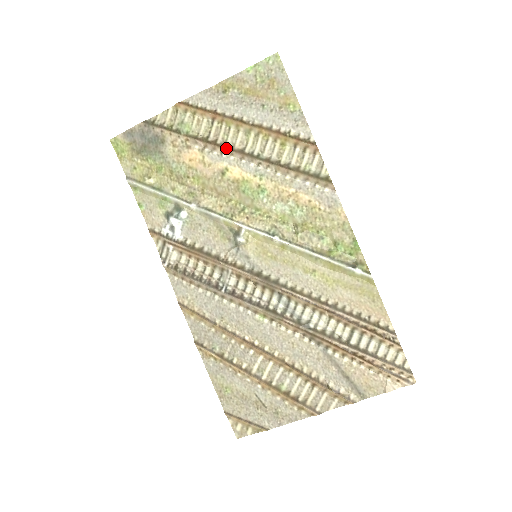
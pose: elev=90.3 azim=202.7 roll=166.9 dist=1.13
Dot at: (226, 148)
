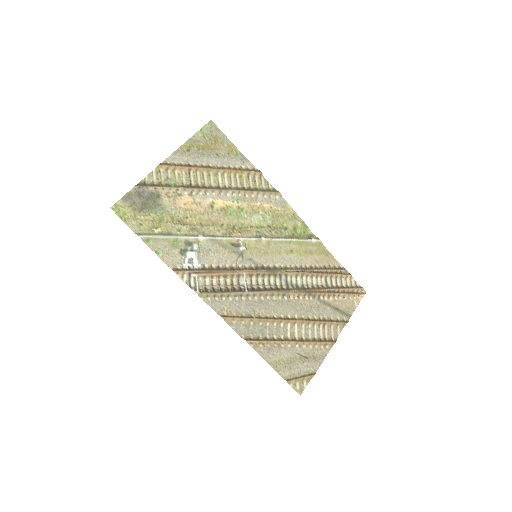
Dot at: (208, 188)
